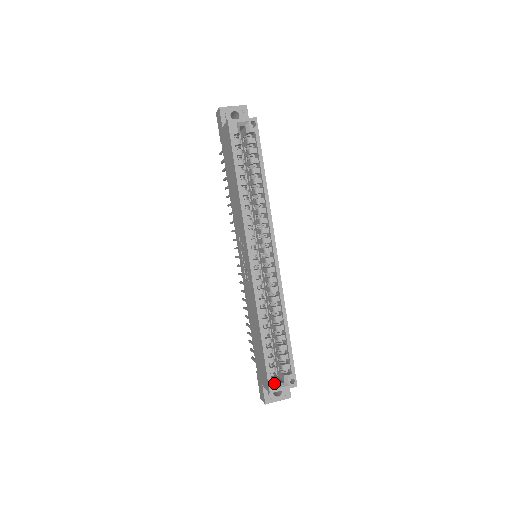
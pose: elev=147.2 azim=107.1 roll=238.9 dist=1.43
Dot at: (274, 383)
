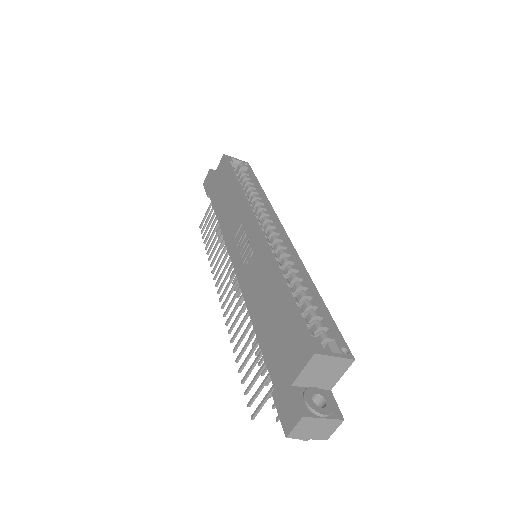
Dot at: (317, 343)
